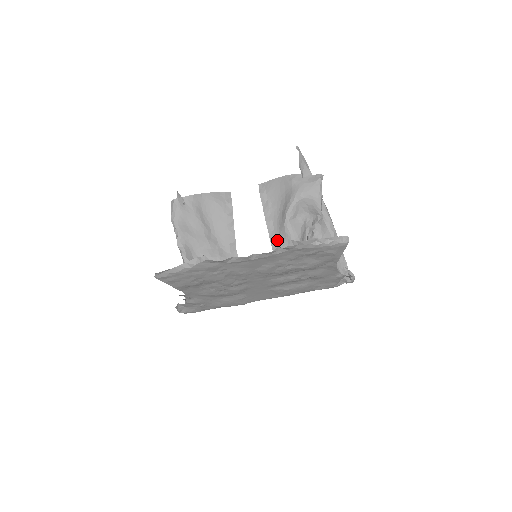
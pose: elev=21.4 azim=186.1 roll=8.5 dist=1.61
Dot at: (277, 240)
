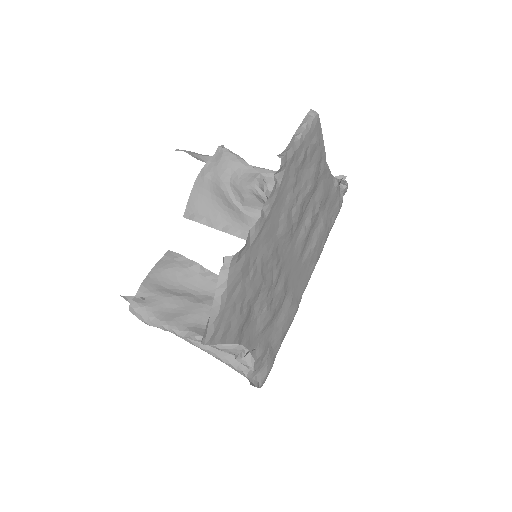
Dot at: occluded
